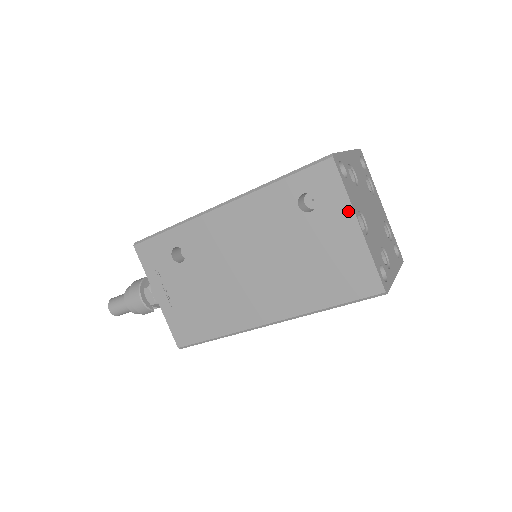
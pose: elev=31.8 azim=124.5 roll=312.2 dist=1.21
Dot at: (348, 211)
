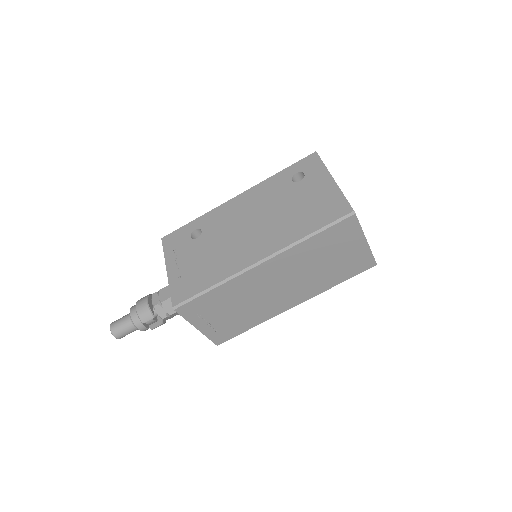
Dot at: (326, 174)
